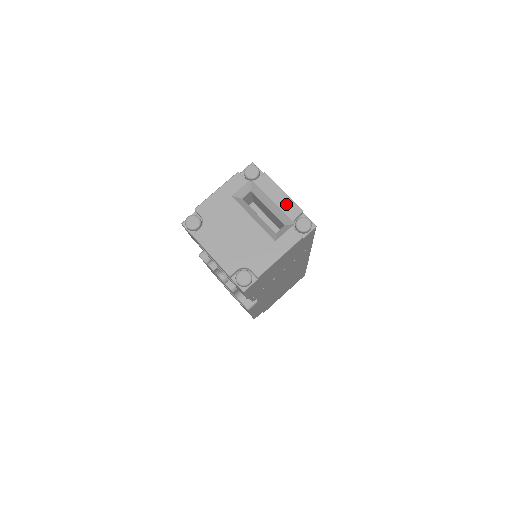
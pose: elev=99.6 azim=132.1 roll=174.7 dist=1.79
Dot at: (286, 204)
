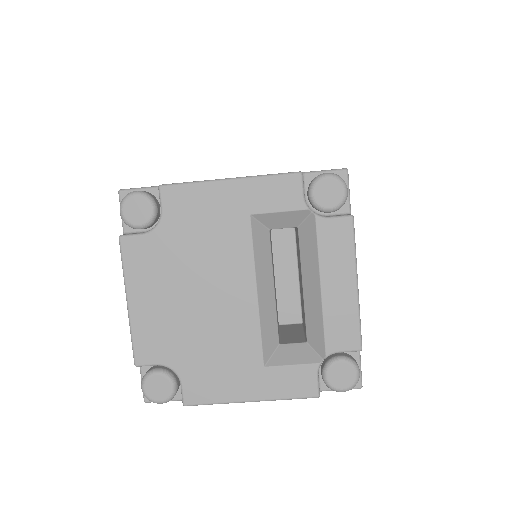
Dot at: (341, 313)
